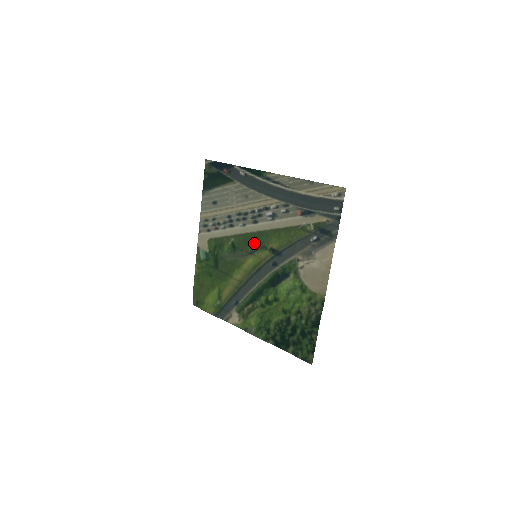
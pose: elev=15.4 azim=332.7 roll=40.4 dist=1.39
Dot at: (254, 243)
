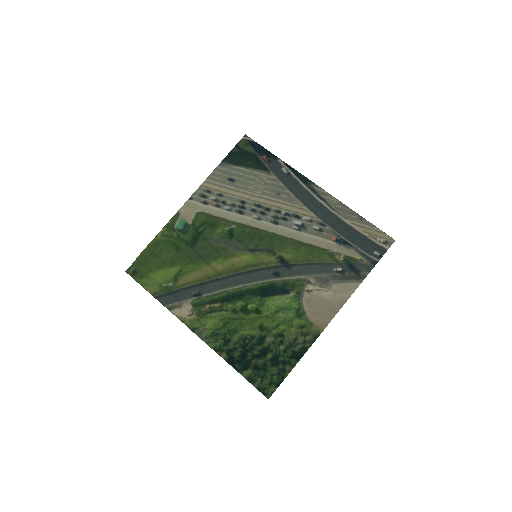
Dot at: (262, 242)
